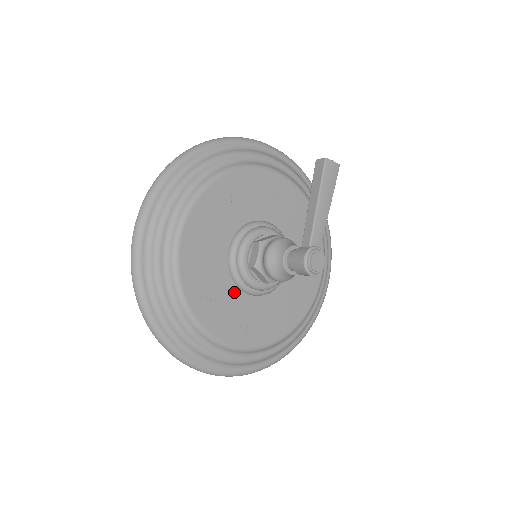
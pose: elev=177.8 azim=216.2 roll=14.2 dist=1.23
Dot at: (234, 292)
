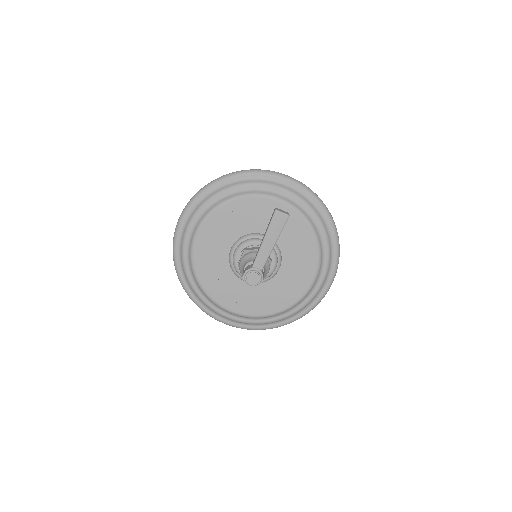
Dot at: (231, 276)
